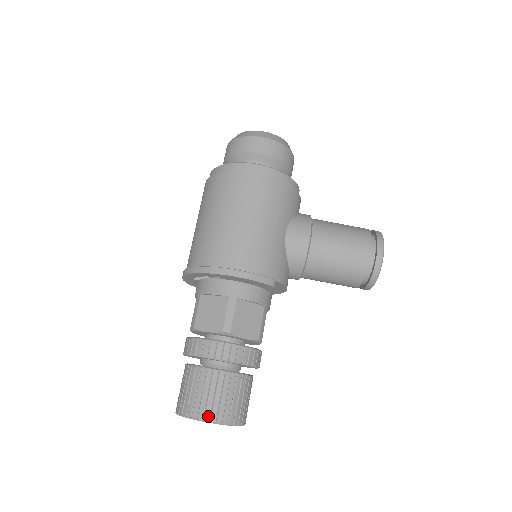
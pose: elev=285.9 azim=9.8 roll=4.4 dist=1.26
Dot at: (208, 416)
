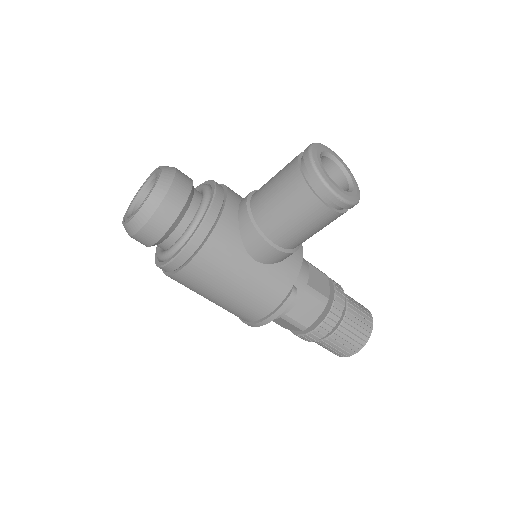
Dot at: (349, 355)
